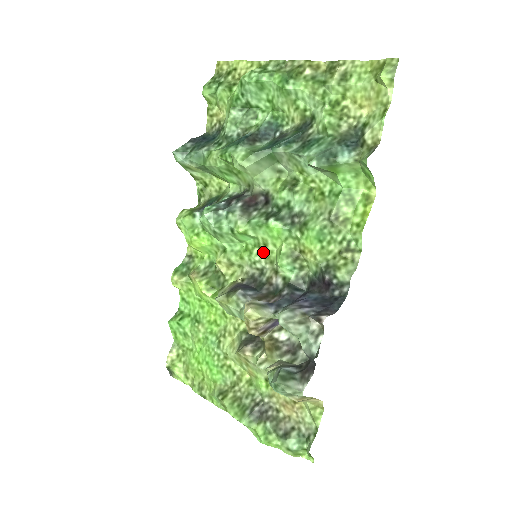
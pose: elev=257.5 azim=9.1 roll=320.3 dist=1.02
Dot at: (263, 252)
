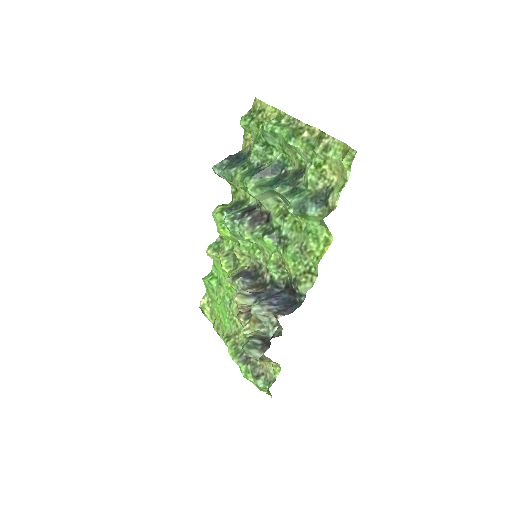
Dot at: (262, 253)
